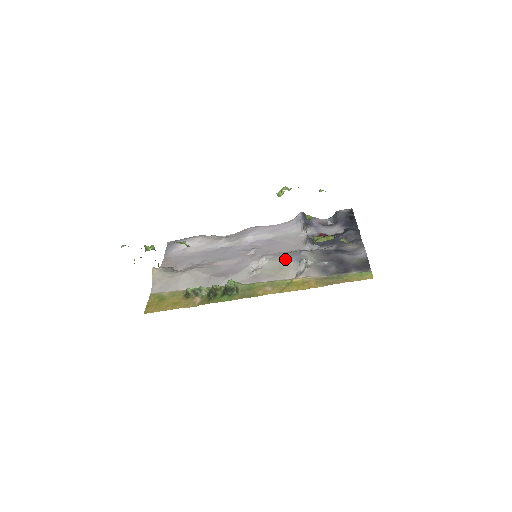
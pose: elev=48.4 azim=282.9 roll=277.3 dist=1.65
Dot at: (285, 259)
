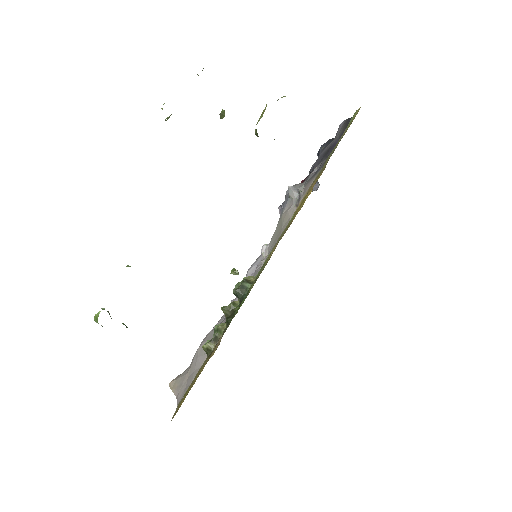
Dot at: (279, 218)
